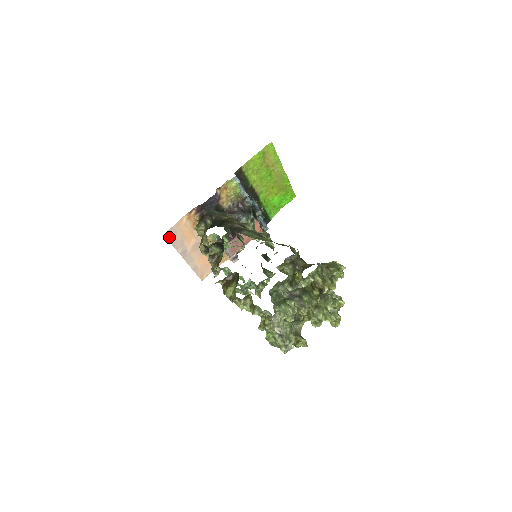
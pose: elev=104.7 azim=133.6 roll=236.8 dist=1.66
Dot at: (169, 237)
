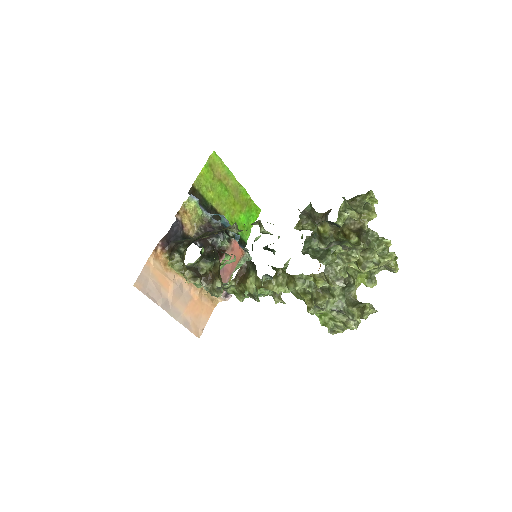
Dot at: (141, 288)
